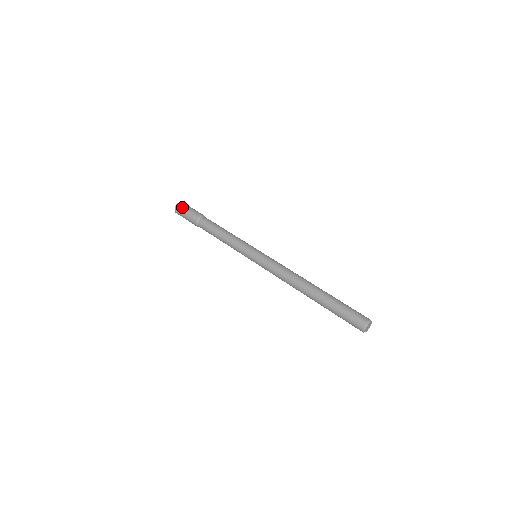
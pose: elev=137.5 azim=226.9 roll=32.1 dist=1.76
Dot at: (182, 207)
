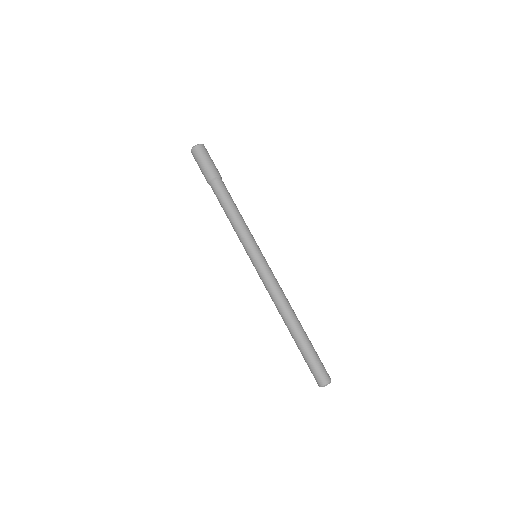
Dot at: (197, 156)
